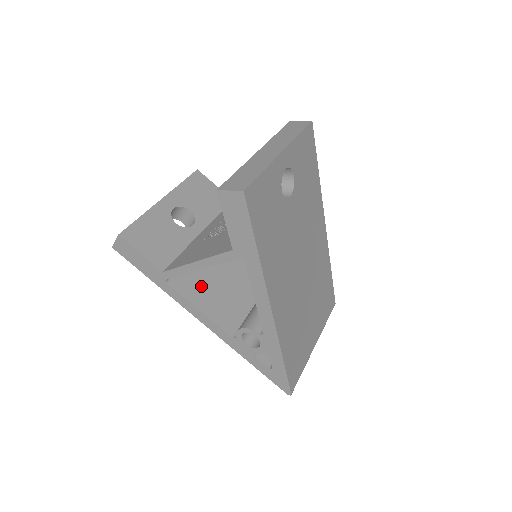
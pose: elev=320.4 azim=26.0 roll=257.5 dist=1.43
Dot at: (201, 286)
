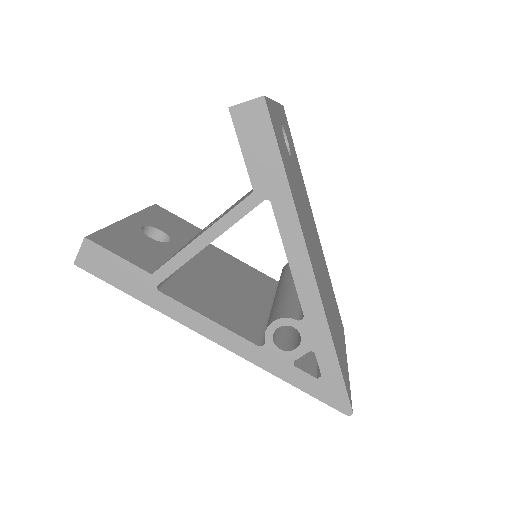
Dot at: (200, 297)
